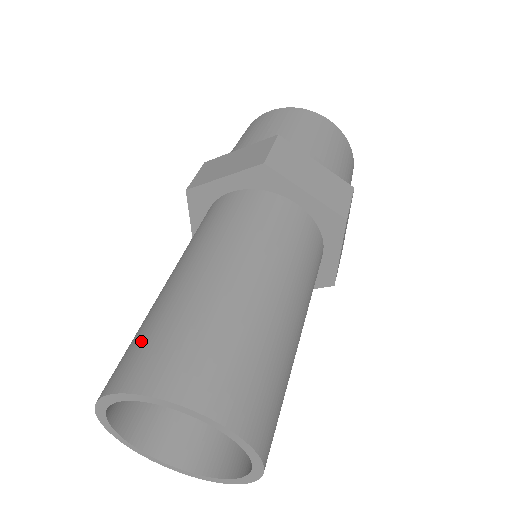
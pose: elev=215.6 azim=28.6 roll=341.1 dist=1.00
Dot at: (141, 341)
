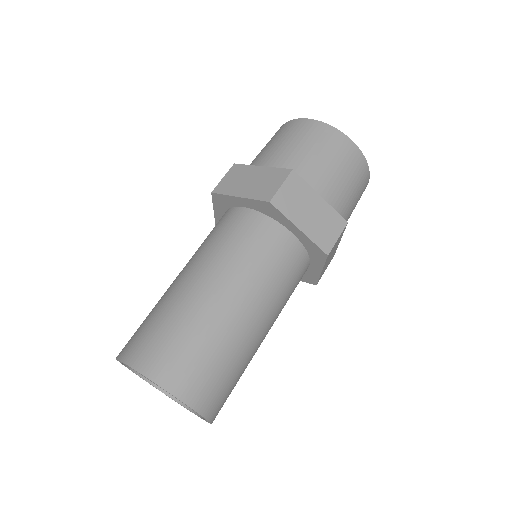
Dot at: occluded
